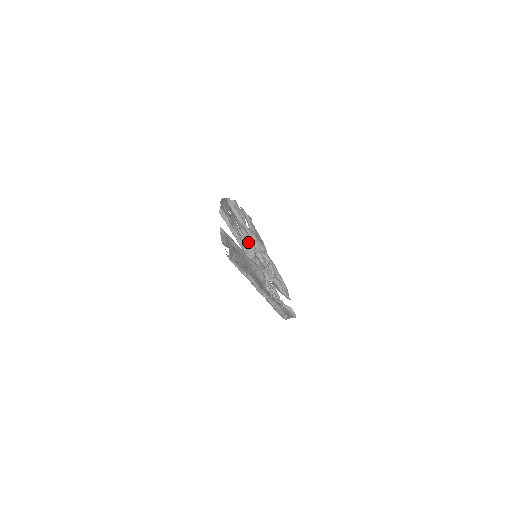
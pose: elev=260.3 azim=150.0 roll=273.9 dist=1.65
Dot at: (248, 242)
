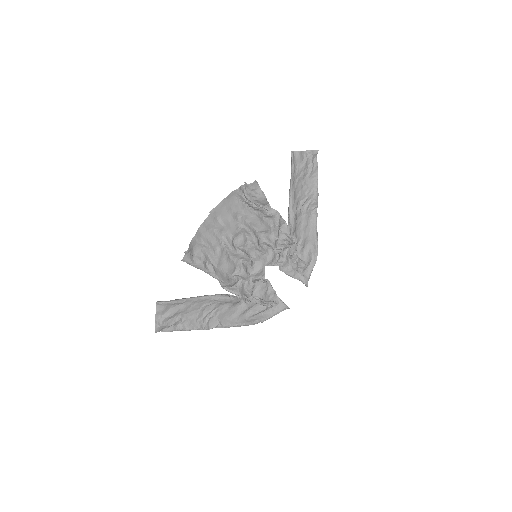
Dot at: (239, 254)
